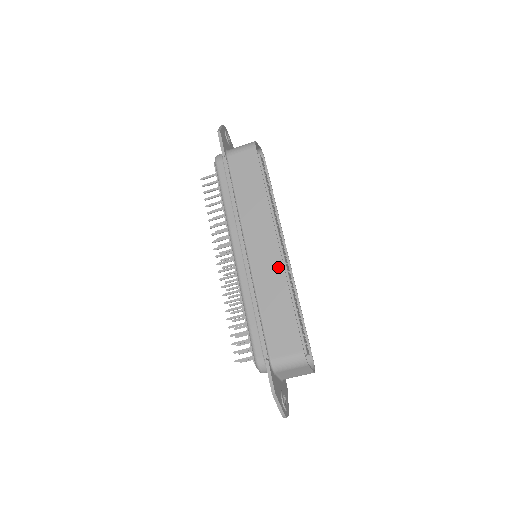
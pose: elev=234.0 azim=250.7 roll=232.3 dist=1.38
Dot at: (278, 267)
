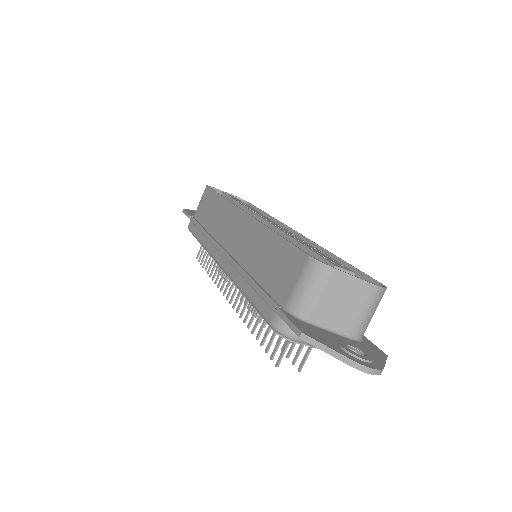
Dot at: (252, 226)
